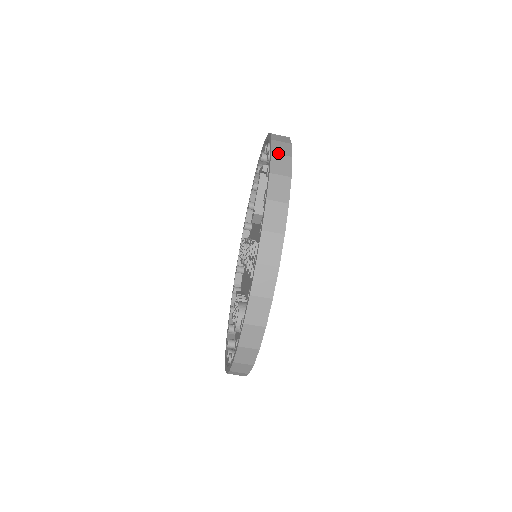
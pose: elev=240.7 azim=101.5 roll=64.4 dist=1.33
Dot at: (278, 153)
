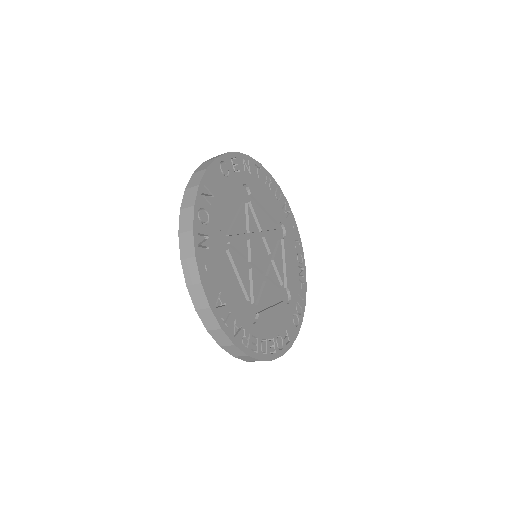
Dot at: (223, 345)
